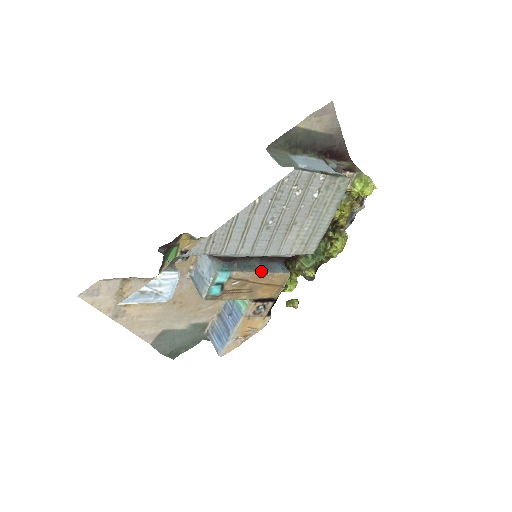
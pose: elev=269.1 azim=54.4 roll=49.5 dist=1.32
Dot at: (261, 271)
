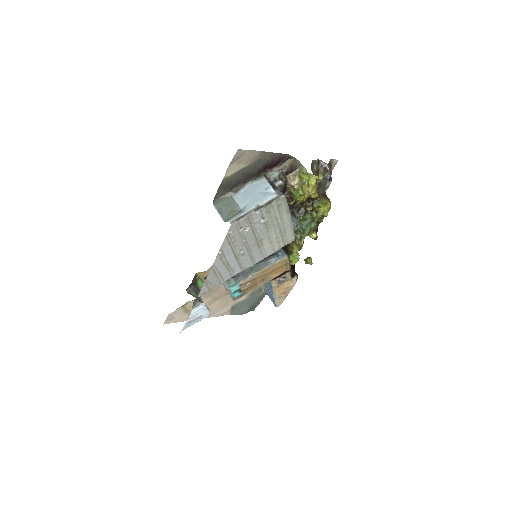
Dot at: (261, 269)
